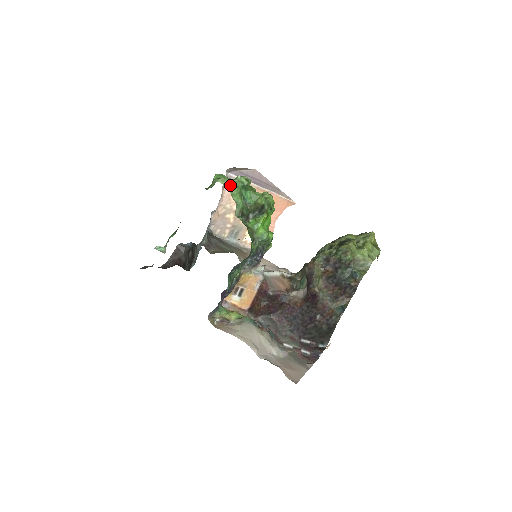
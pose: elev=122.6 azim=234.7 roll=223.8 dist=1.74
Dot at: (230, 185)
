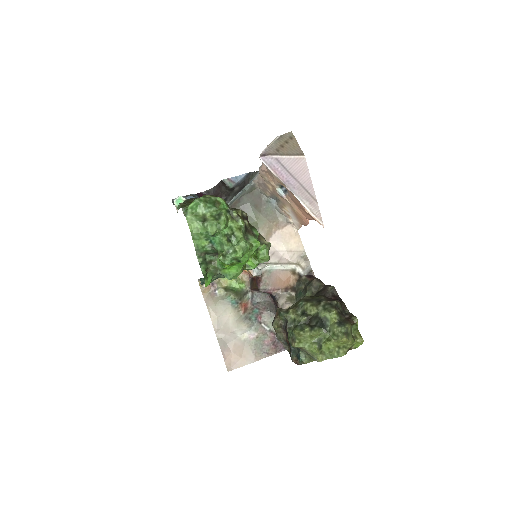
Dot at: (191, 231)
